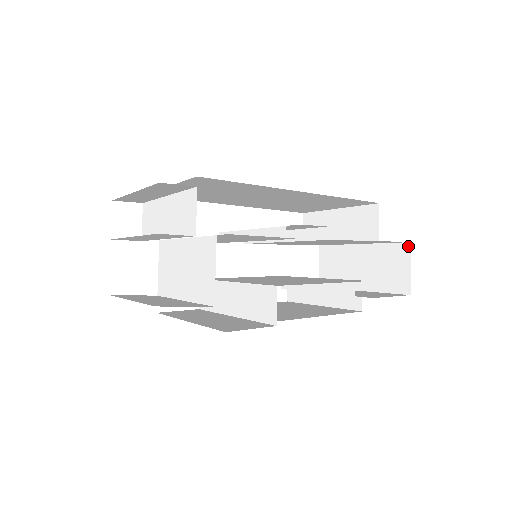
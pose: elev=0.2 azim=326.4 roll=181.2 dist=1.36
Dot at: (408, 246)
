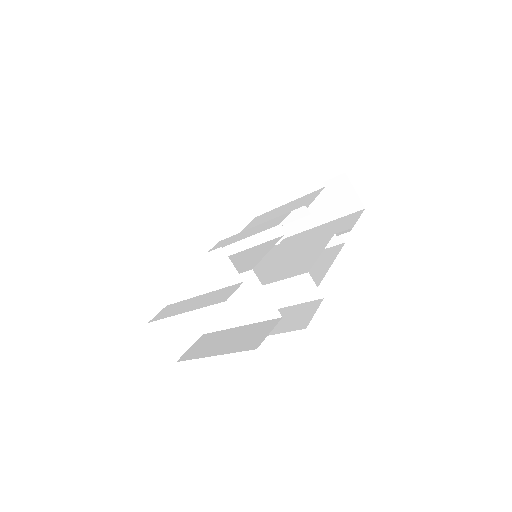
Dot at: (345, 176)
